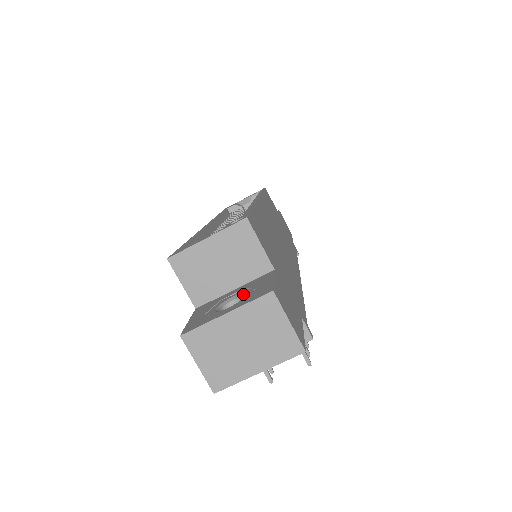
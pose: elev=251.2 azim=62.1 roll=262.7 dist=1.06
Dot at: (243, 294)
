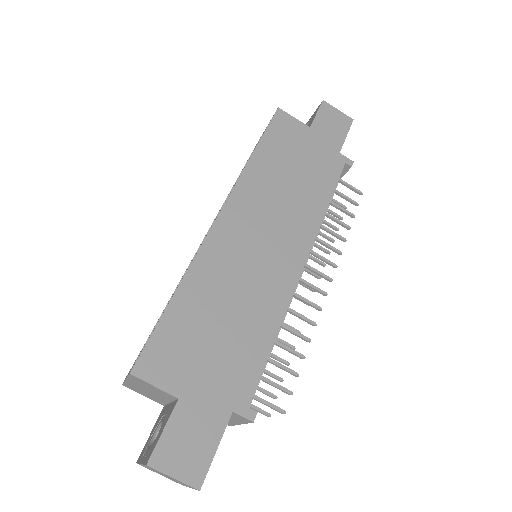
Dot at: (160, 428)
